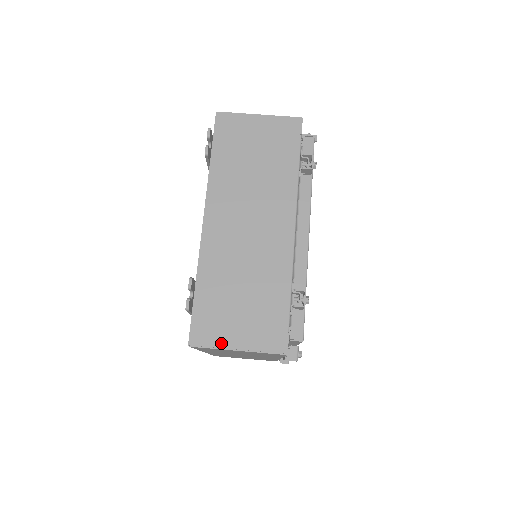
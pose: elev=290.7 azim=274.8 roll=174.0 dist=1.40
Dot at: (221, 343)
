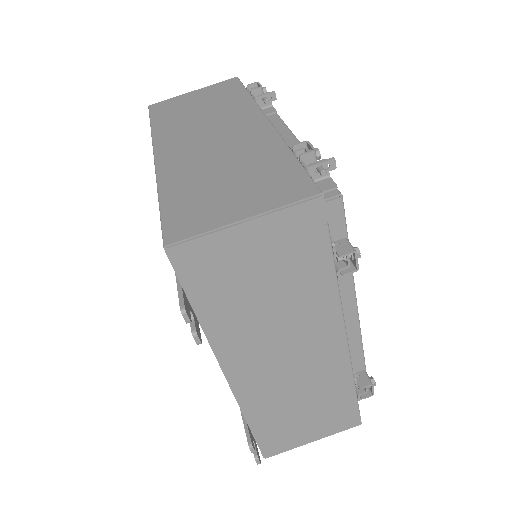
Dot at: (296, 445)
